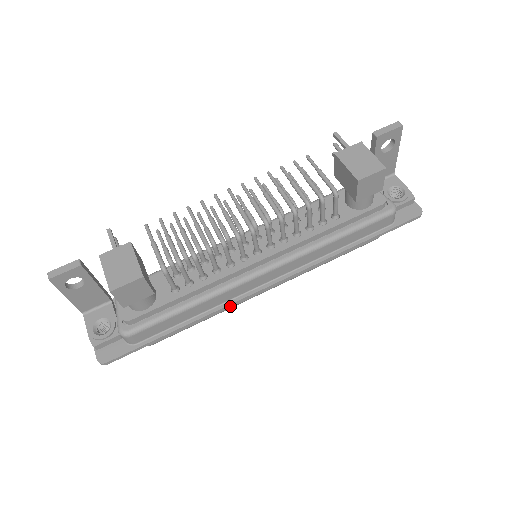
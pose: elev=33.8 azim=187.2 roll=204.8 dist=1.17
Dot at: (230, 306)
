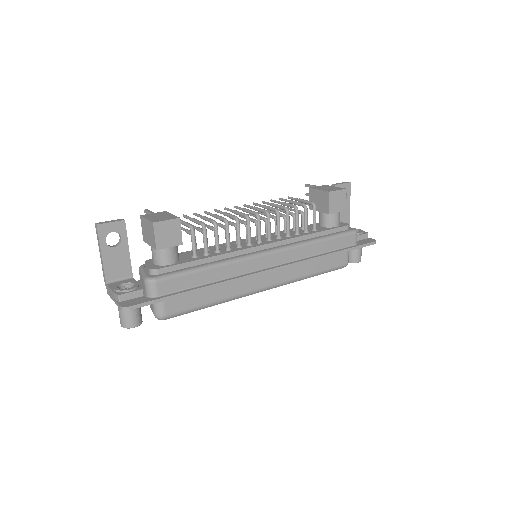
Dot at: (239, 280)
